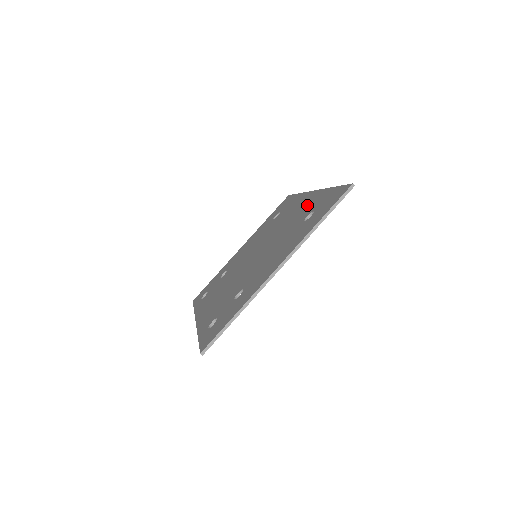
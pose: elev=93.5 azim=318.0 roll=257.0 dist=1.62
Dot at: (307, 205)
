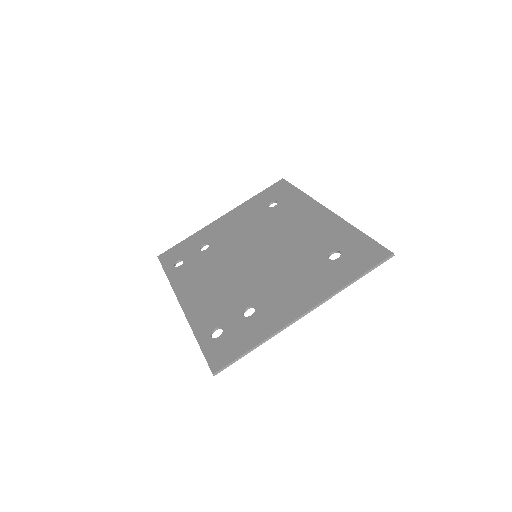
Dot at: (325, 230)
